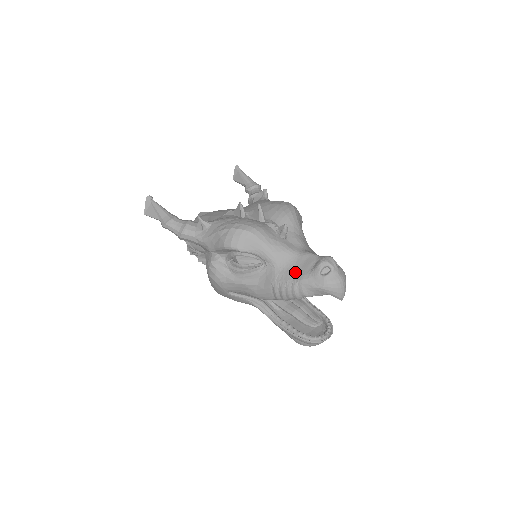
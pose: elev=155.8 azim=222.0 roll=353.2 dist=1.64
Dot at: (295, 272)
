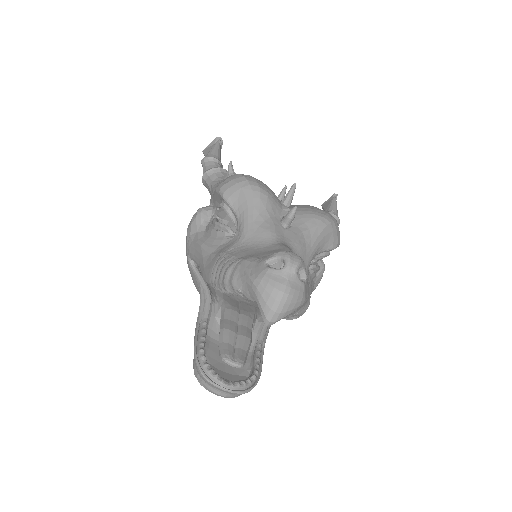
Dot at: (250, 253)
